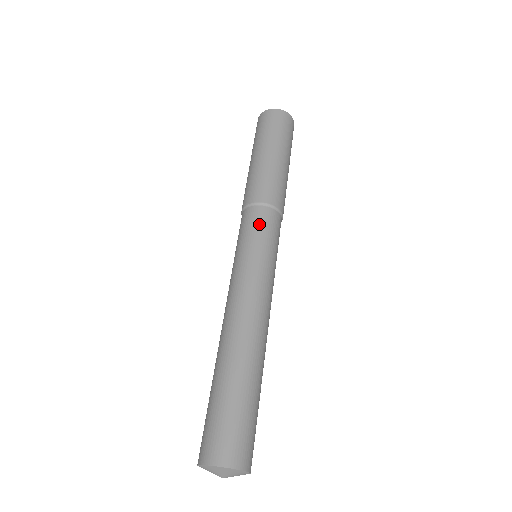
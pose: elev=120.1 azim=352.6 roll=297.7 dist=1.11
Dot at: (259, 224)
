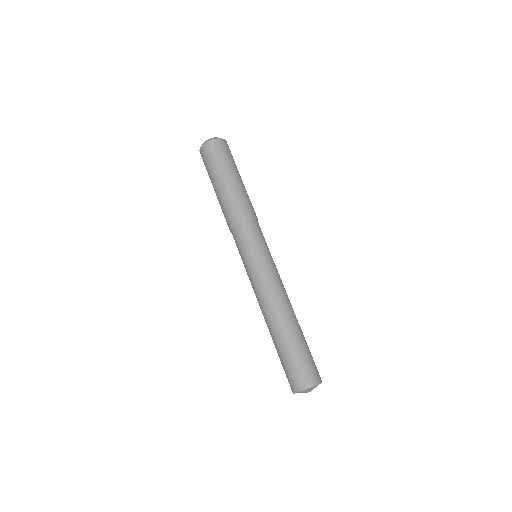
Dot at: (243, 239)
